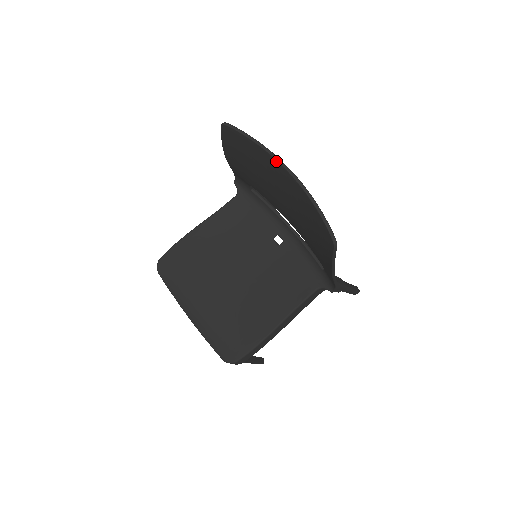
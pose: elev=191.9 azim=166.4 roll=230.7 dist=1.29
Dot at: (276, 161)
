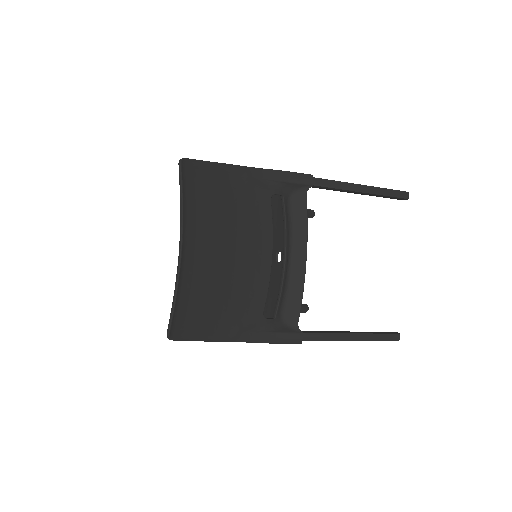
Dot at: (181, 233)
